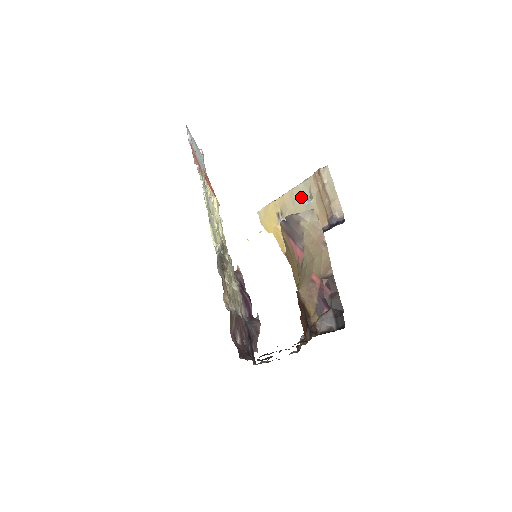
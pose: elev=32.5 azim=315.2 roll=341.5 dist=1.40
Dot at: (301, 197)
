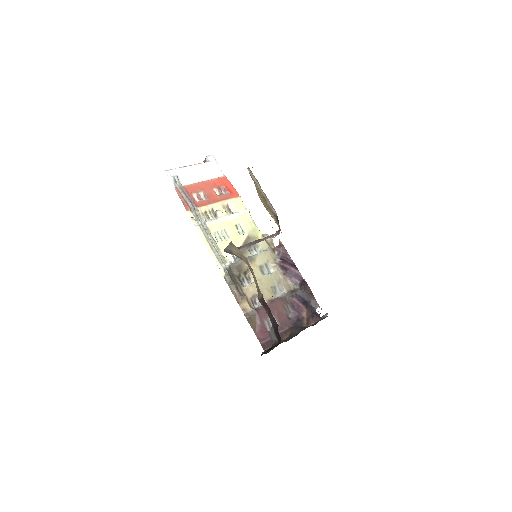
Dot at: (259, 191)
